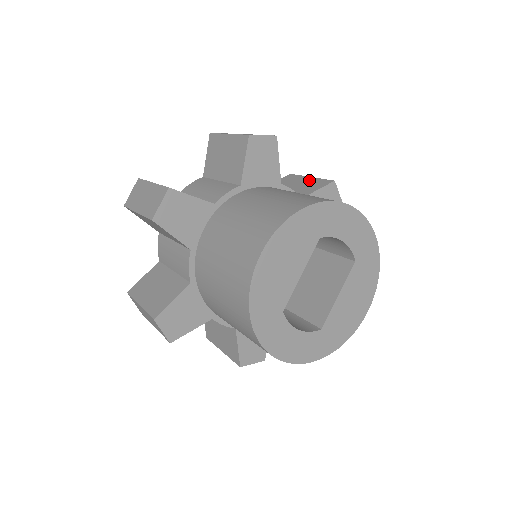
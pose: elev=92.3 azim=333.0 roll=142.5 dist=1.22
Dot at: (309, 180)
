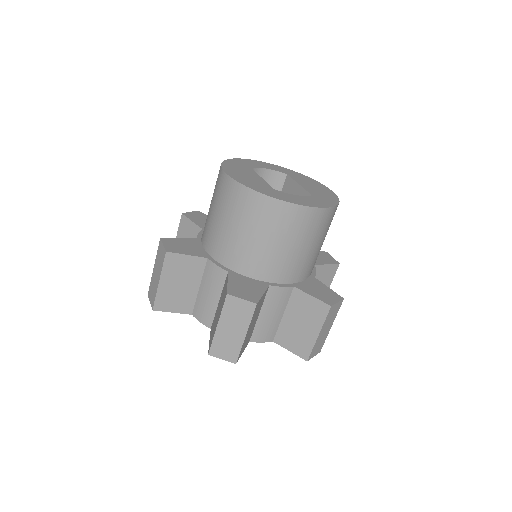
Dot at: occluded
